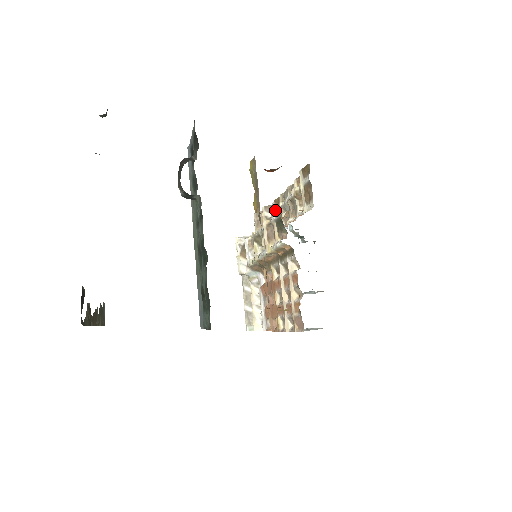
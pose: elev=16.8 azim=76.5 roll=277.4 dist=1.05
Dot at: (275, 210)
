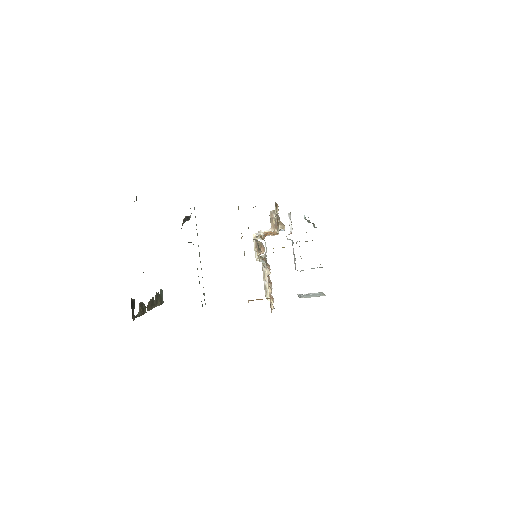
Dot at: occluded
